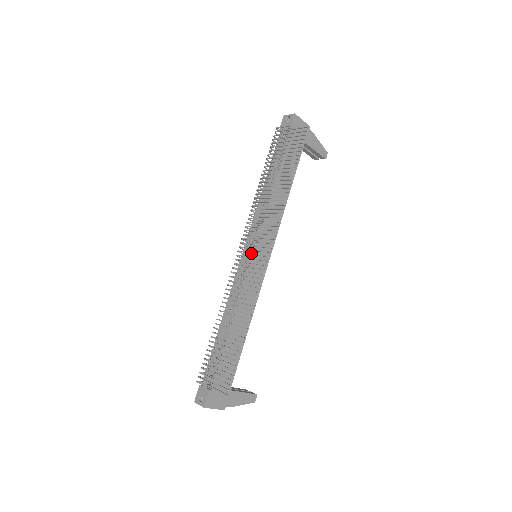
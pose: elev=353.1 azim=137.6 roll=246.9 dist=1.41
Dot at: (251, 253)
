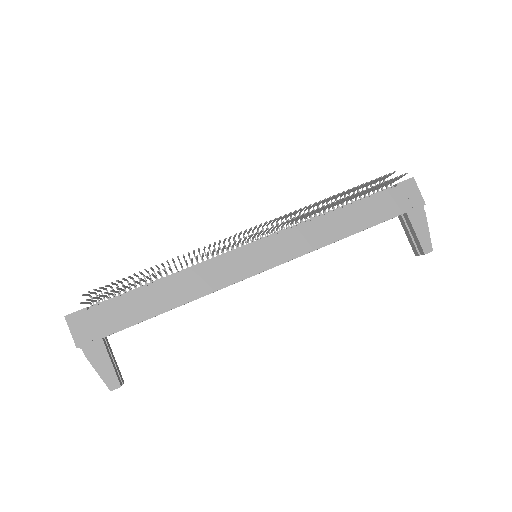
Dot at: (252, 244)
